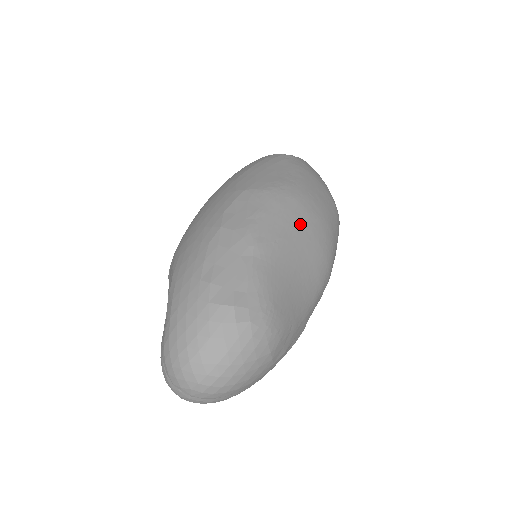
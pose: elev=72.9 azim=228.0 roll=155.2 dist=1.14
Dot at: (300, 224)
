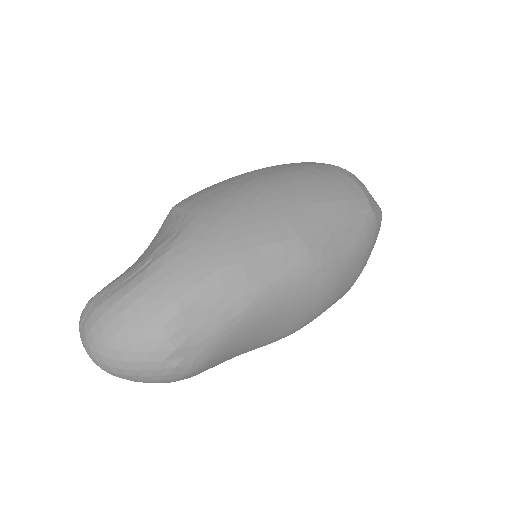
Dot at: (301, 308)
